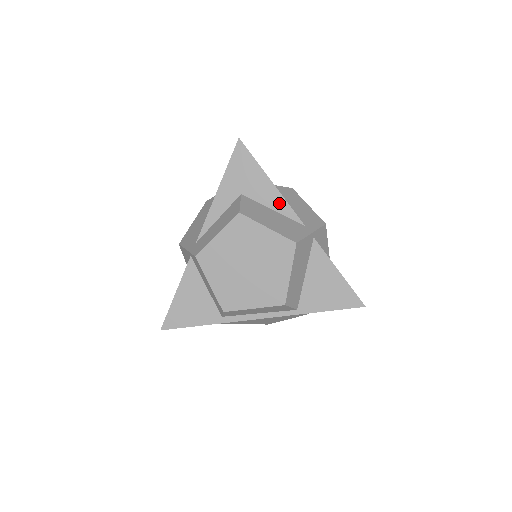
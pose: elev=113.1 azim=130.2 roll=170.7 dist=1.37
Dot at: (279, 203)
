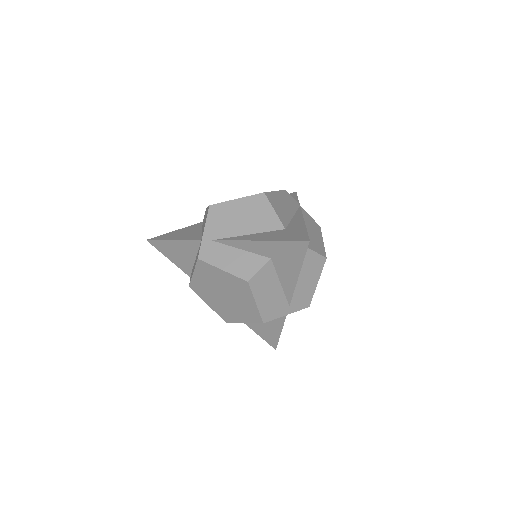
Dot at: (289, 286)
